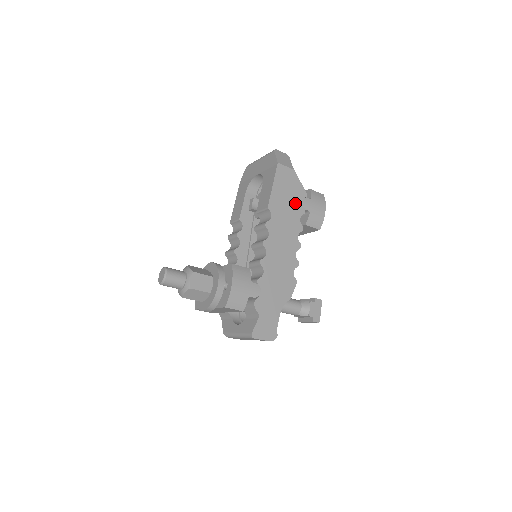
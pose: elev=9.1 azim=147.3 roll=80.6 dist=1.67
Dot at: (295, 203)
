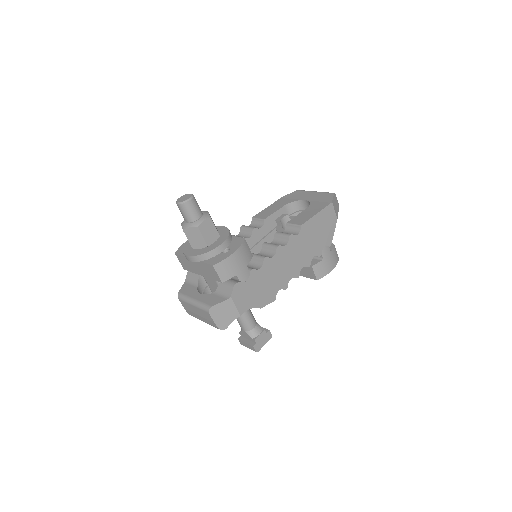
Dot at: (320, 242)
